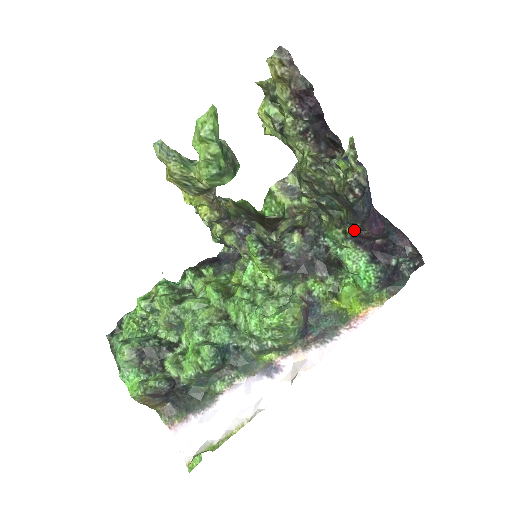
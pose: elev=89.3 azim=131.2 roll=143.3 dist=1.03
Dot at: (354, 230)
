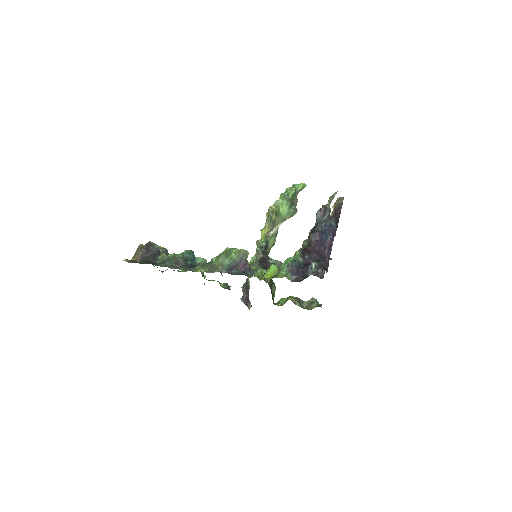
Dot at: (307, 247)
